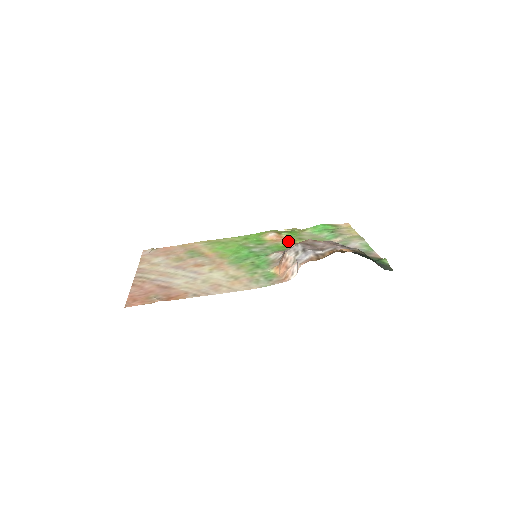
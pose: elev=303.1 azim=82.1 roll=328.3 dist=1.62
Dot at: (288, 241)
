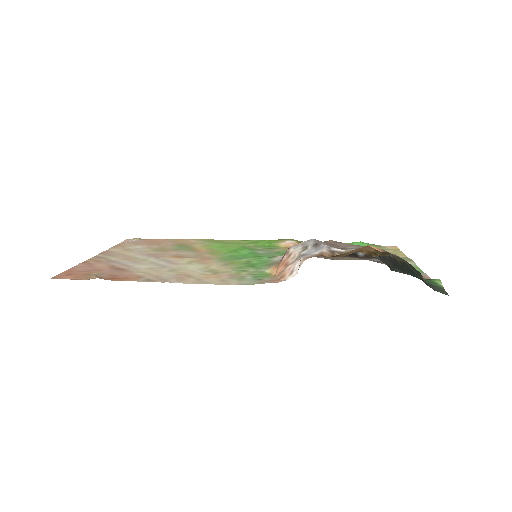
Dot at: occluded
